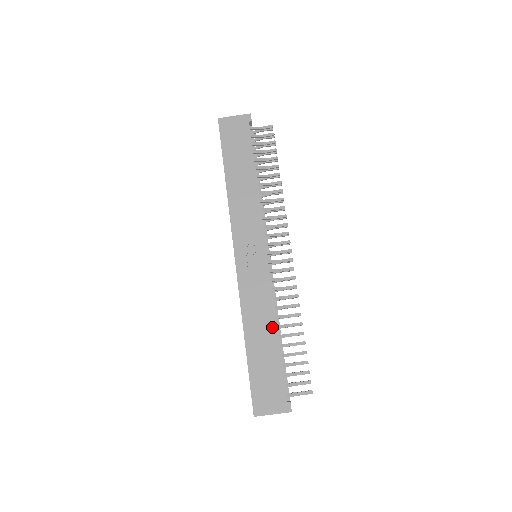
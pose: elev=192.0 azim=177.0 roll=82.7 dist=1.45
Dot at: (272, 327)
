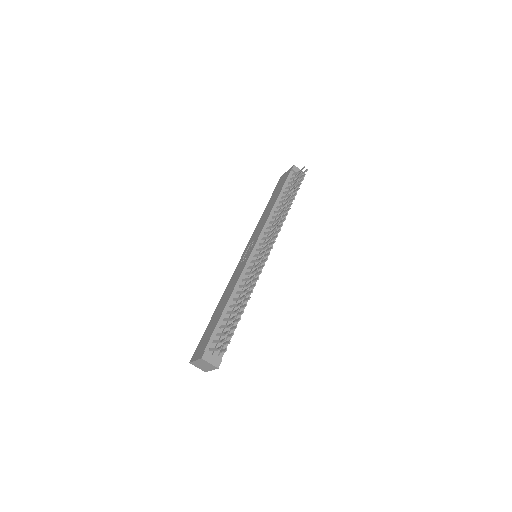
Dot at: (228, 298)
